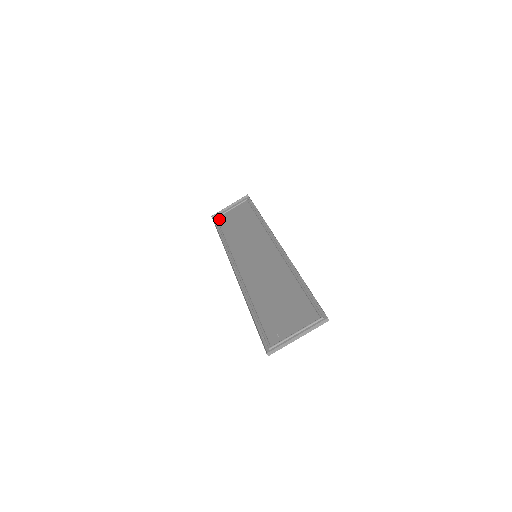
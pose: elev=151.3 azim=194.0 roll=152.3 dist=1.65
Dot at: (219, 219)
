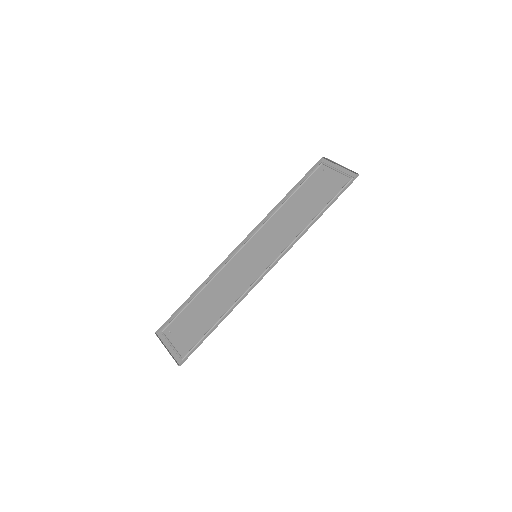
Dot at: (319, 169)
